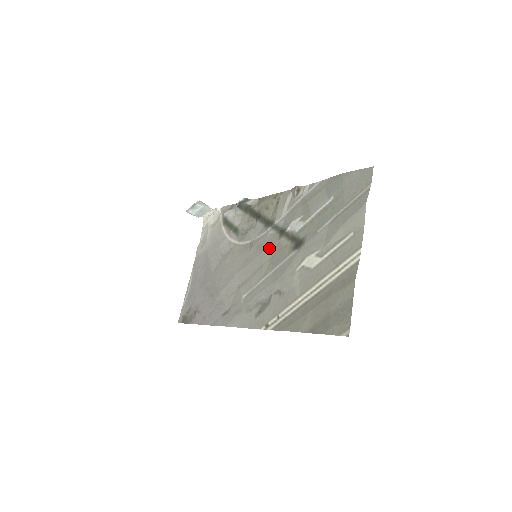
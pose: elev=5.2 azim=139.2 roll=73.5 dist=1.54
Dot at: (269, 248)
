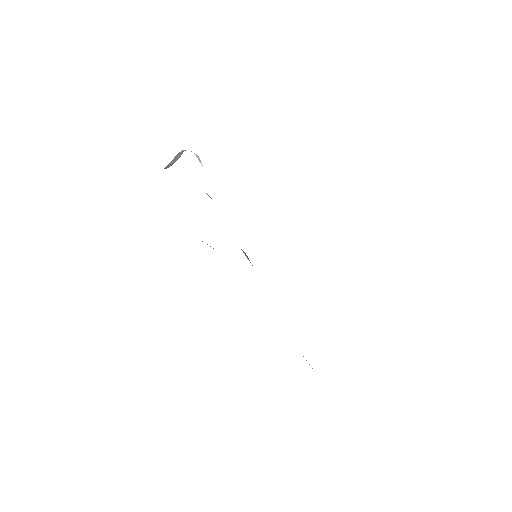
Dot at: occluded
